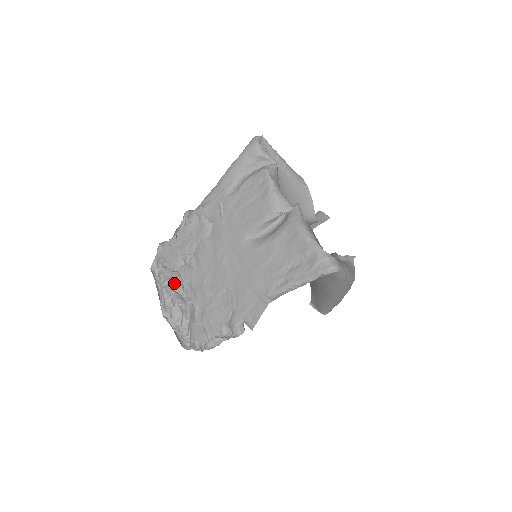
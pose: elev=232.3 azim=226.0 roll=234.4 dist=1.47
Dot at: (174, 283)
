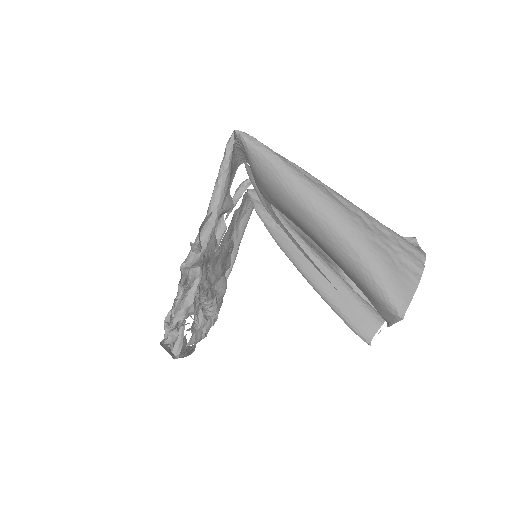
Dot at: (192, 328)
